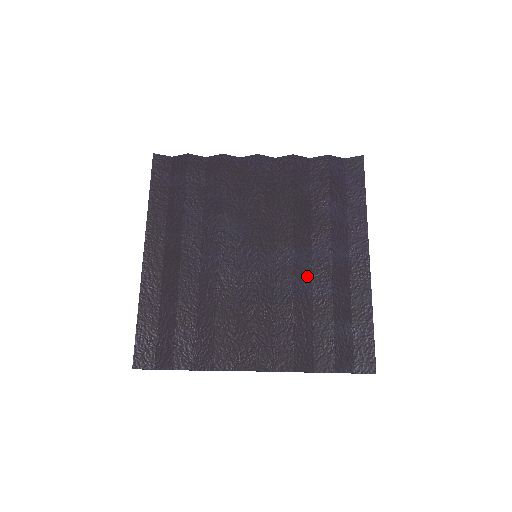
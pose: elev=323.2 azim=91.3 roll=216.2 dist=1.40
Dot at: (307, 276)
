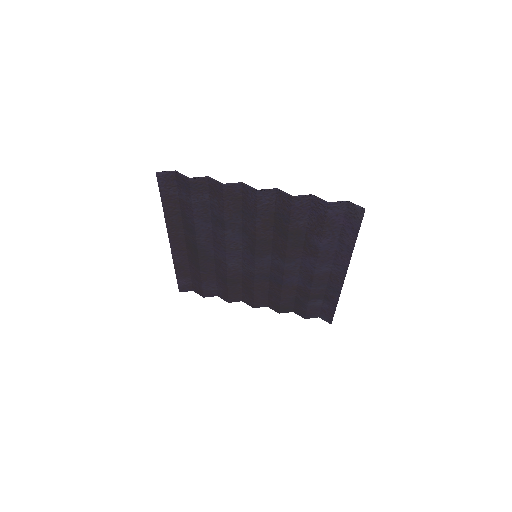
Dot at: (295, 273)
